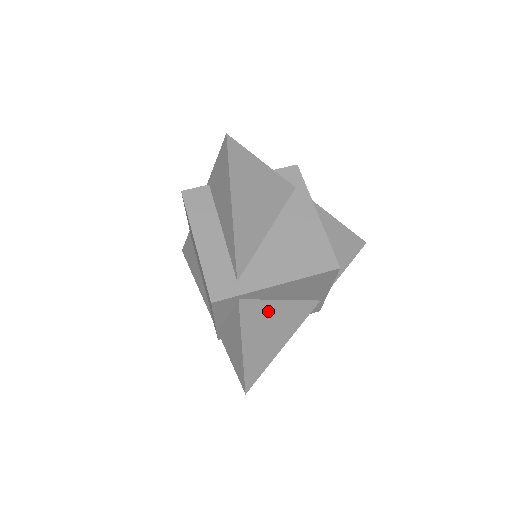
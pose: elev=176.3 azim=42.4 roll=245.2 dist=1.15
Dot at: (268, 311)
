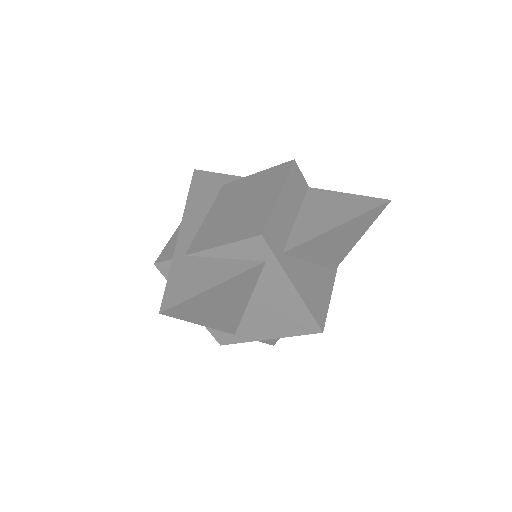
Dot at: occluded
